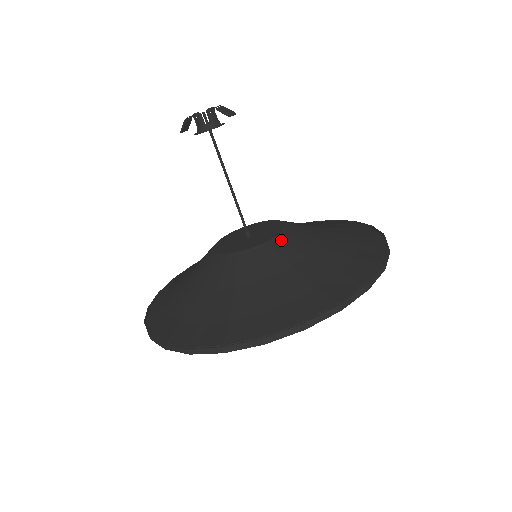
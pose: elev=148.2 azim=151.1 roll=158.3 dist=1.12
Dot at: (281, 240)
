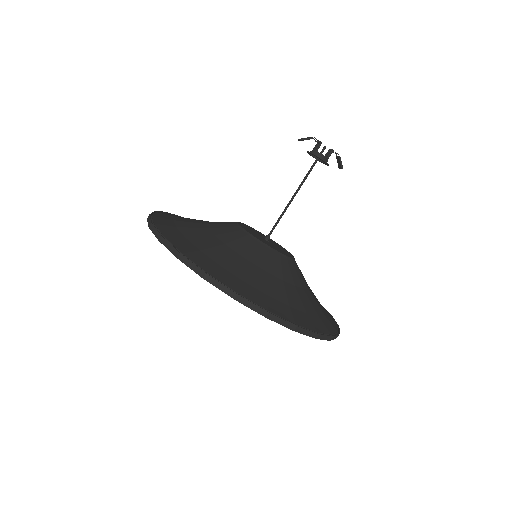
Dot at: occluded
